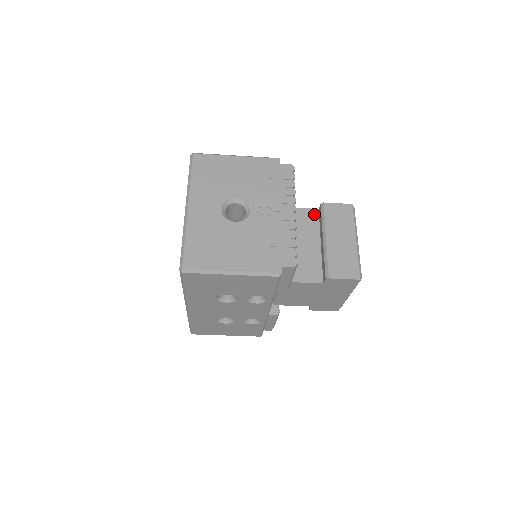
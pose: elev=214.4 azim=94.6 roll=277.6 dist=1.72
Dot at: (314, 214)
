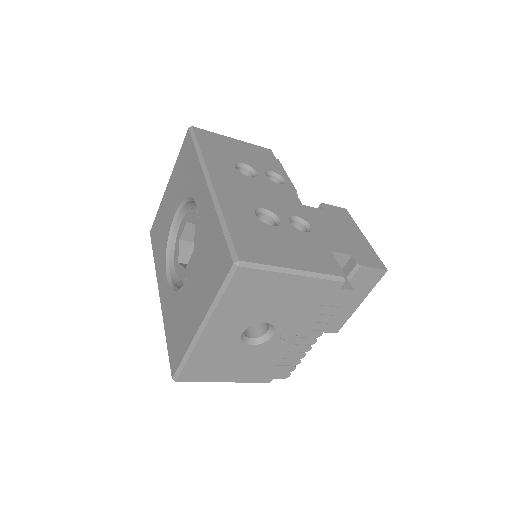
Dot at: (343, 260)
